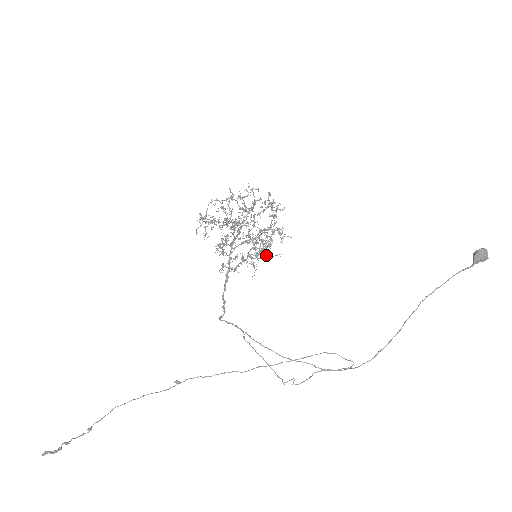
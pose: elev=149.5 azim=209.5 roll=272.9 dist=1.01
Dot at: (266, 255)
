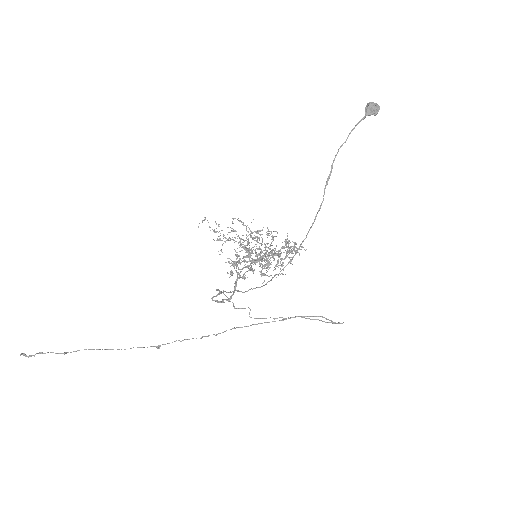
Dot at: (250, 234)
